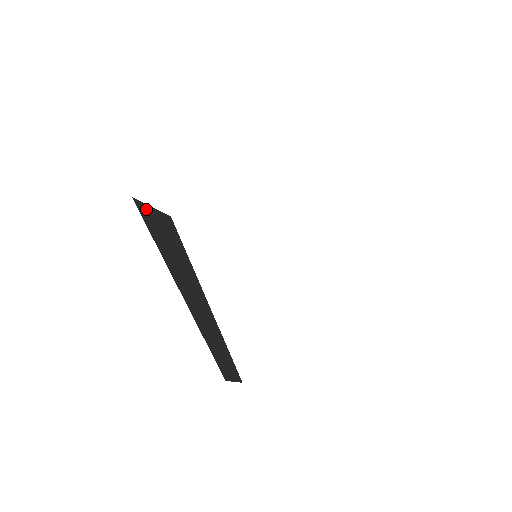
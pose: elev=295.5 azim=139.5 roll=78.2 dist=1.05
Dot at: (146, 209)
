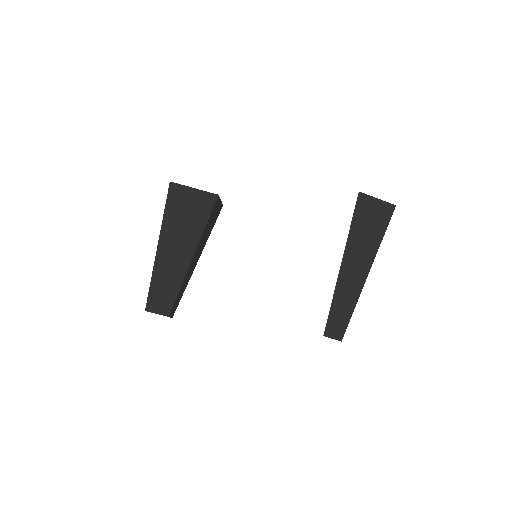
Dot at: (182, 190)
